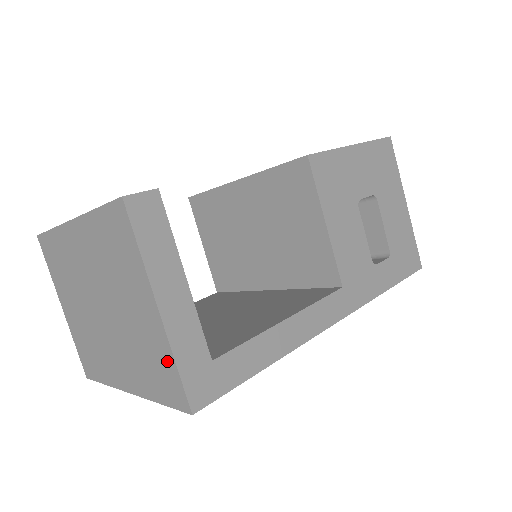
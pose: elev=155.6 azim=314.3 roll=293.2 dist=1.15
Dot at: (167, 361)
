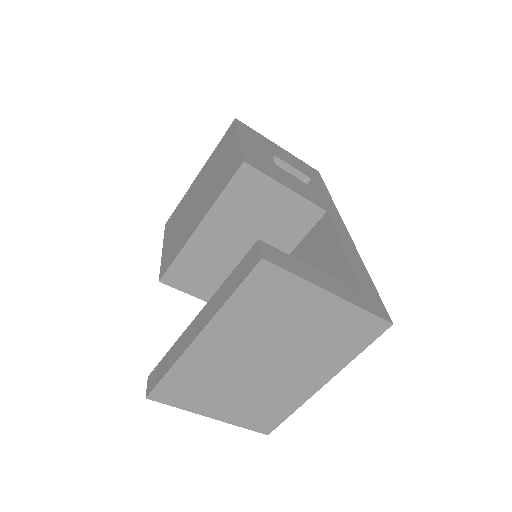
Dot at: (356, 317)
